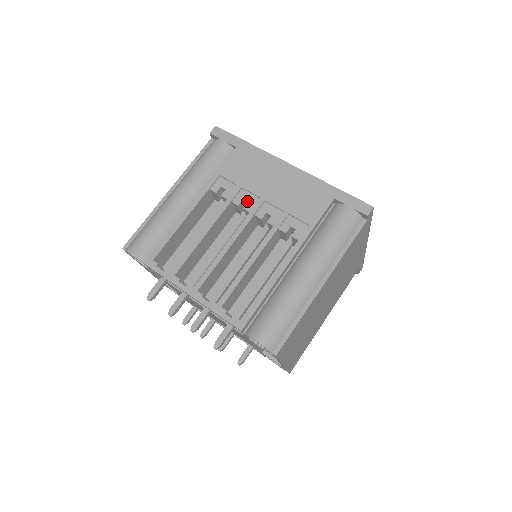
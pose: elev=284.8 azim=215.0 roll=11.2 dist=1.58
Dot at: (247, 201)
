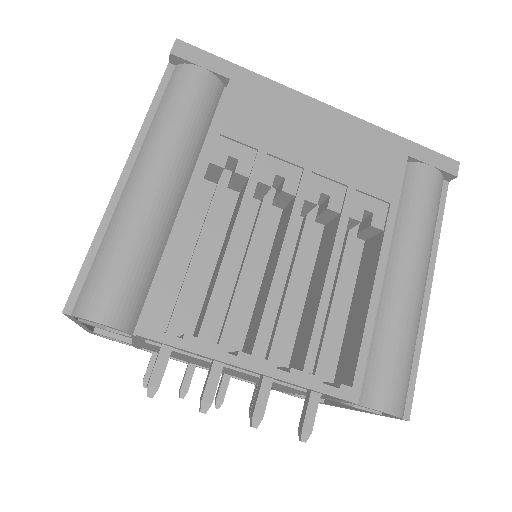
Dot at: (283, 176)
